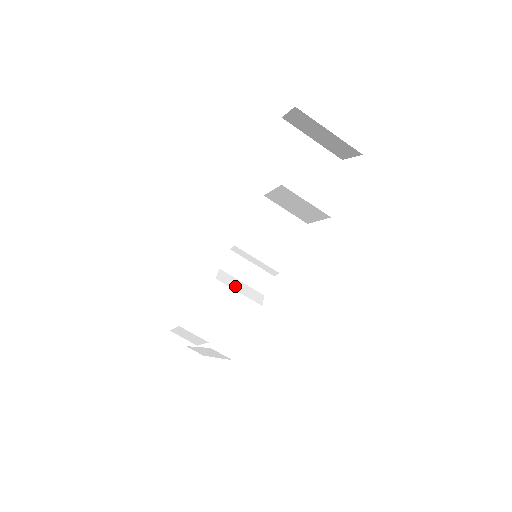
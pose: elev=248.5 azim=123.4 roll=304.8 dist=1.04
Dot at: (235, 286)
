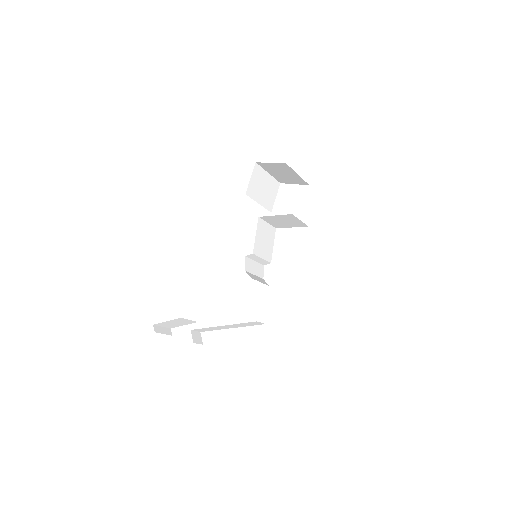
Dot at: (256, 279)
